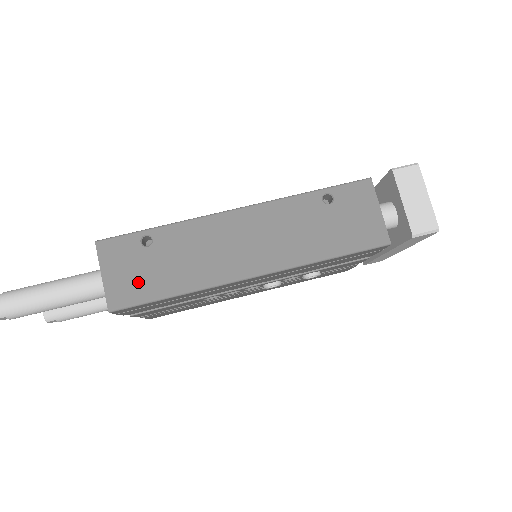
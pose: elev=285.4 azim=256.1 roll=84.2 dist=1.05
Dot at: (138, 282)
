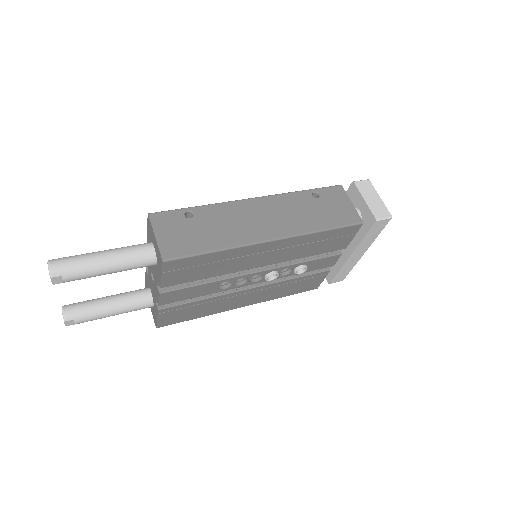
Dot at: (185, 241)
